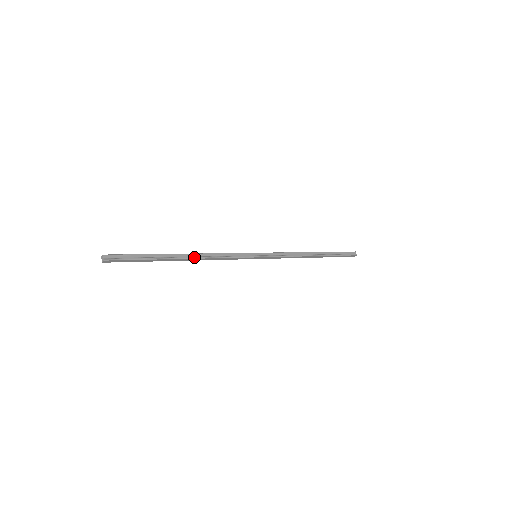
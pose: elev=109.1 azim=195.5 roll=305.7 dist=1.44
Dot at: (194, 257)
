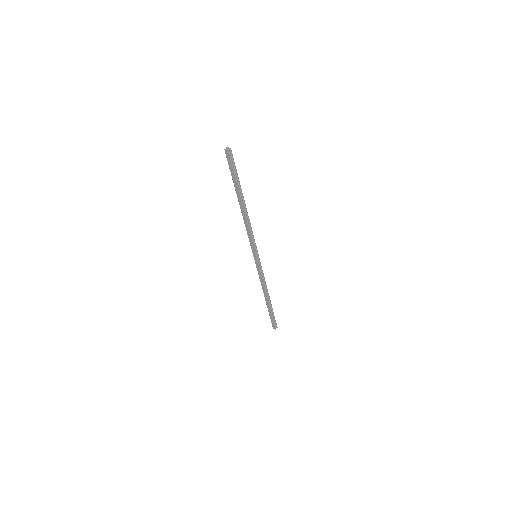
Dot at: (246, 212)
